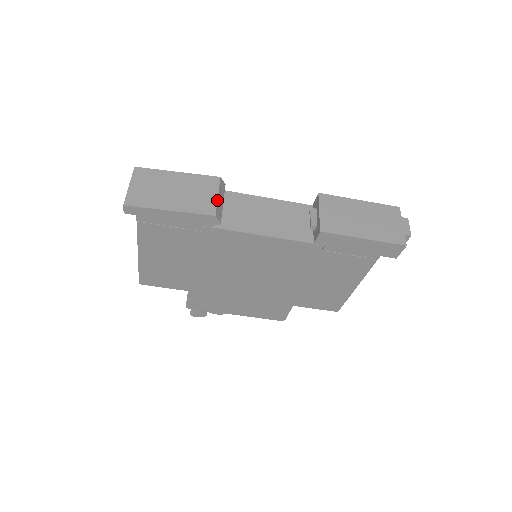
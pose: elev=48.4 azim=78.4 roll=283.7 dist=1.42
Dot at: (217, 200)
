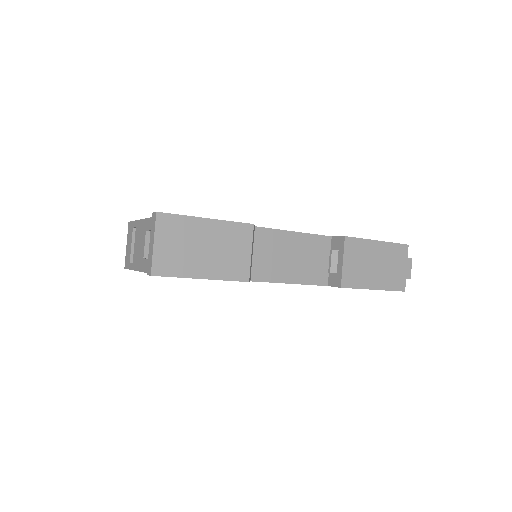
Dot at: (251, 260)
